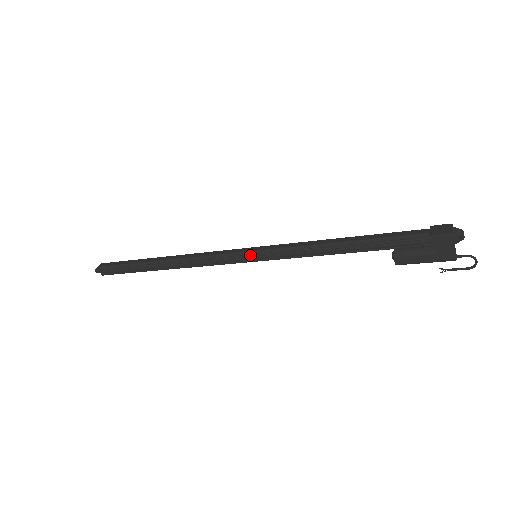
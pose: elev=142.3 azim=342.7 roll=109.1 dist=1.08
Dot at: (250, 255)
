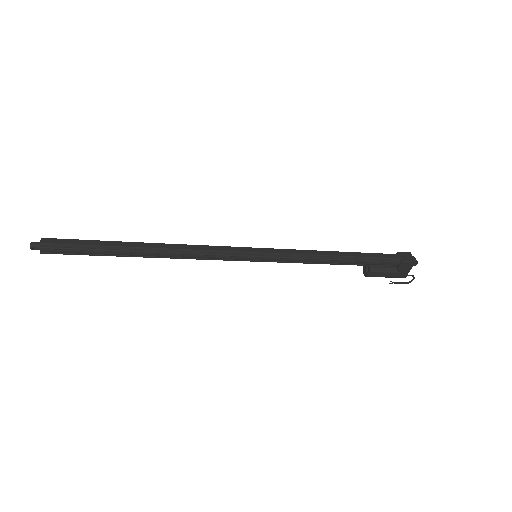
Dot at: (256, 256)
